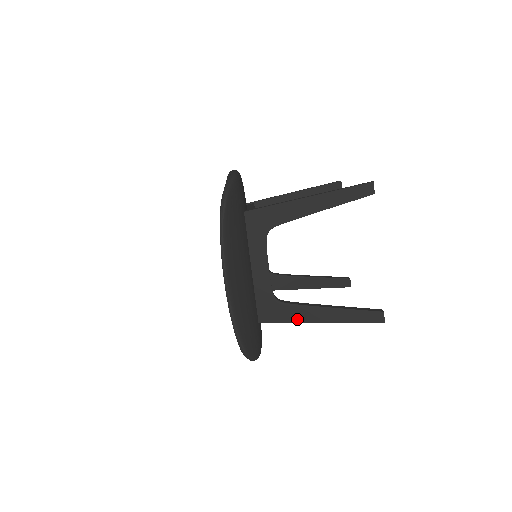
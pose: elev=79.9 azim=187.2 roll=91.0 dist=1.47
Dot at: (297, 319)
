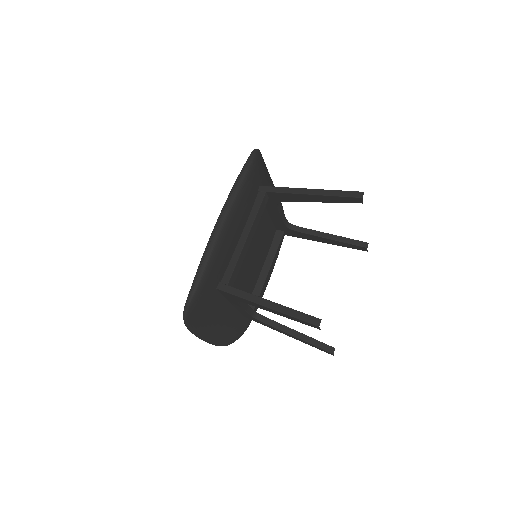
Dot at: (271, 328)
